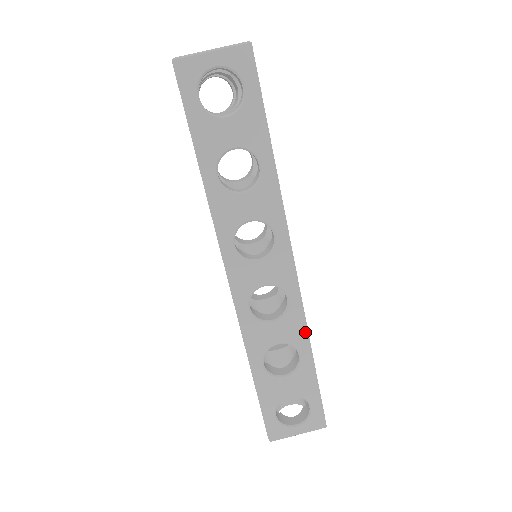
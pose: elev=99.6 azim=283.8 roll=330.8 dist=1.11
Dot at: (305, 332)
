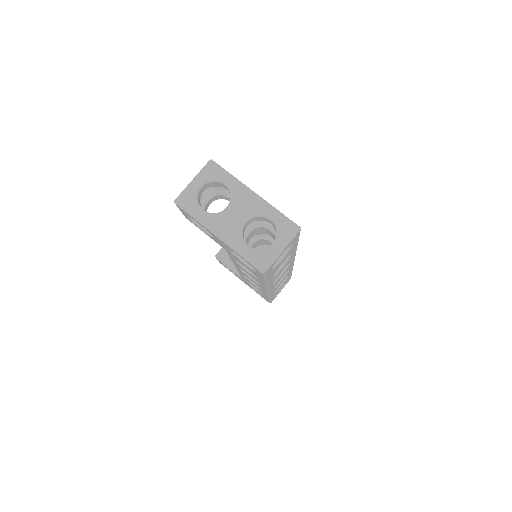
Dot at: (292, 269)
